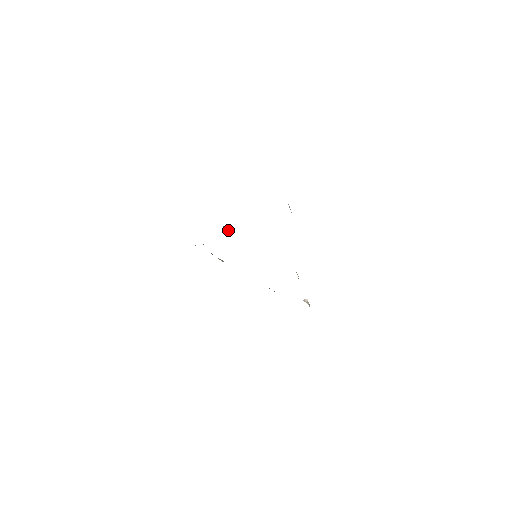
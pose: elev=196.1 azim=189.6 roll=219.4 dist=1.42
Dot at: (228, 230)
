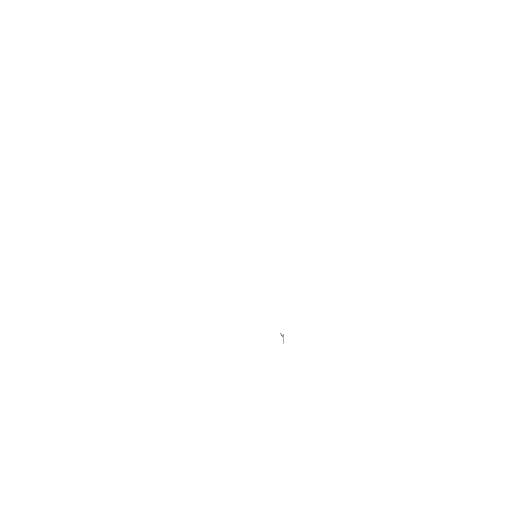
Dot at: occluded
